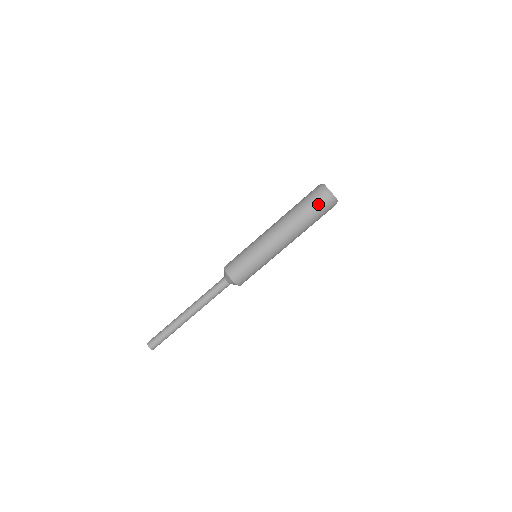
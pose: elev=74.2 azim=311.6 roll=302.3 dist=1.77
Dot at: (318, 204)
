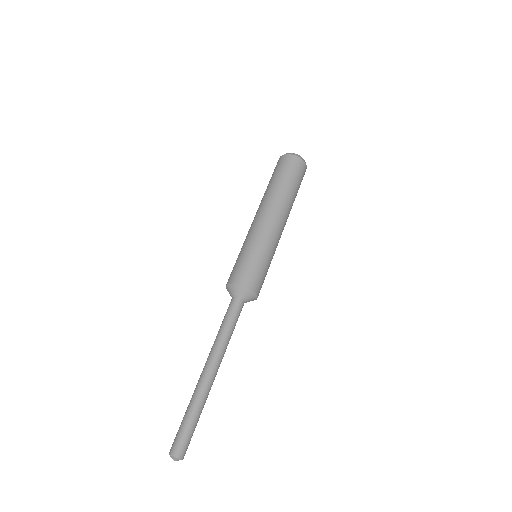
Dot at: (282, 166)
